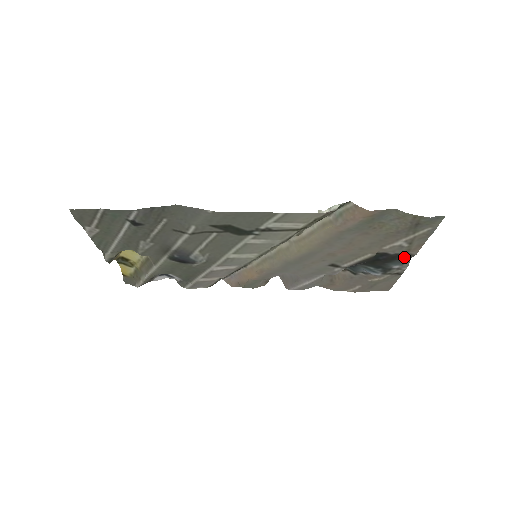
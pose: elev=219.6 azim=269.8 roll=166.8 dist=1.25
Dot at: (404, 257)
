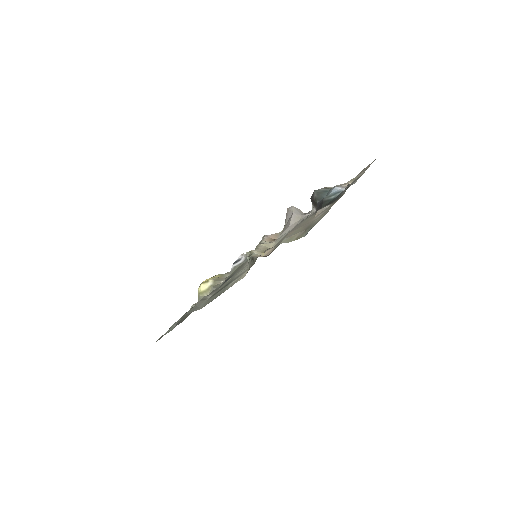
Dot at: (339, 197)
